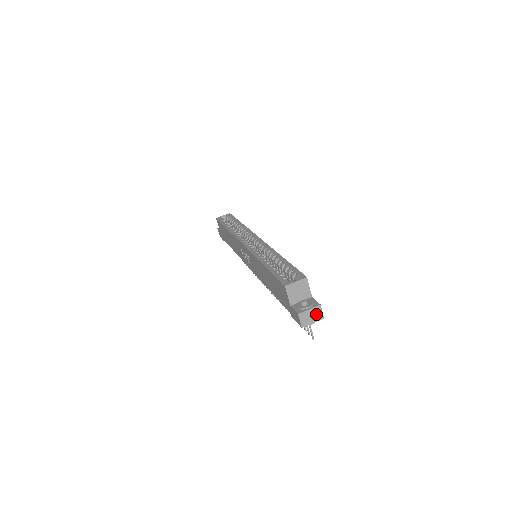
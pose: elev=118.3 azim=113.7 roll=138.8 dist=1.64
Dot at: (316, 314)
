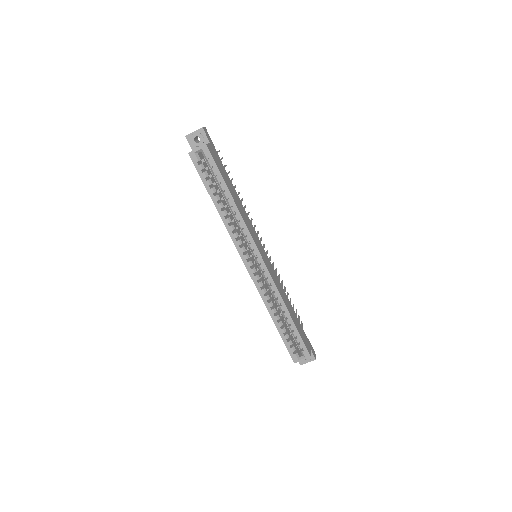
Dot at: occluded
